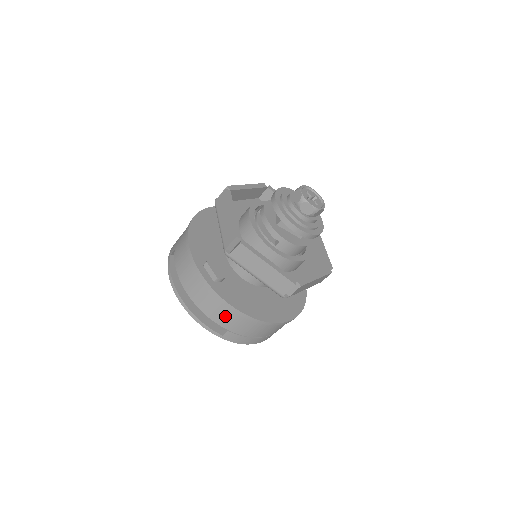
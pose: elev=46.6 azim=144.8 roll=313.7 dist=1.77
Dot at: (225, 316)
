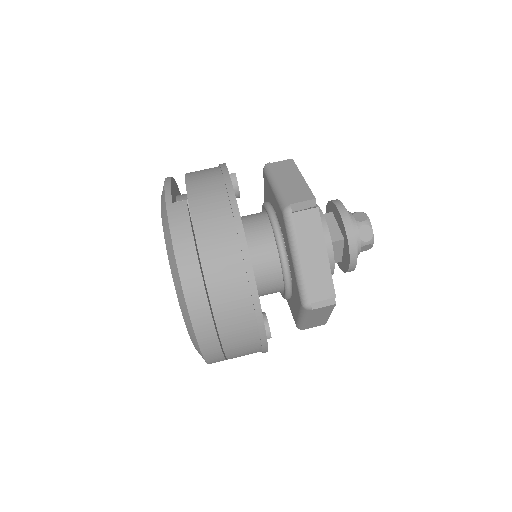
Dot at: (206, 183)
